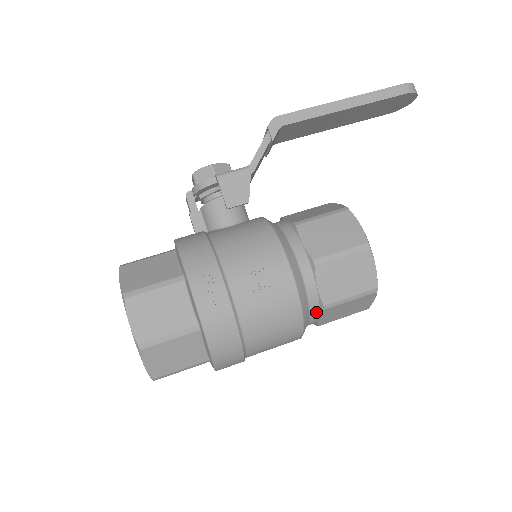
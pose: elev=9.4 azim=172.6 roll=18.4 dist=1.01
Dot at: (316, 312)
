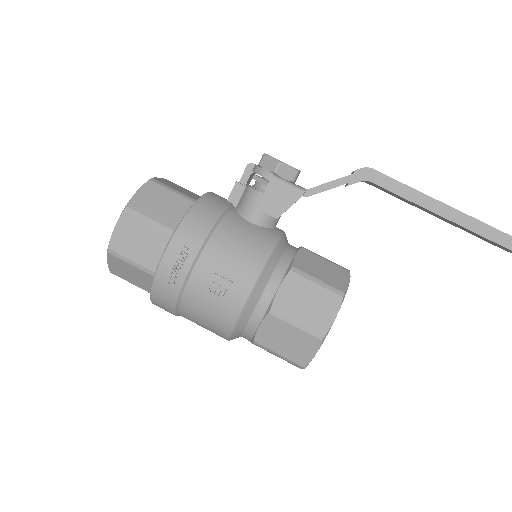
Dot at: (249, 338)
